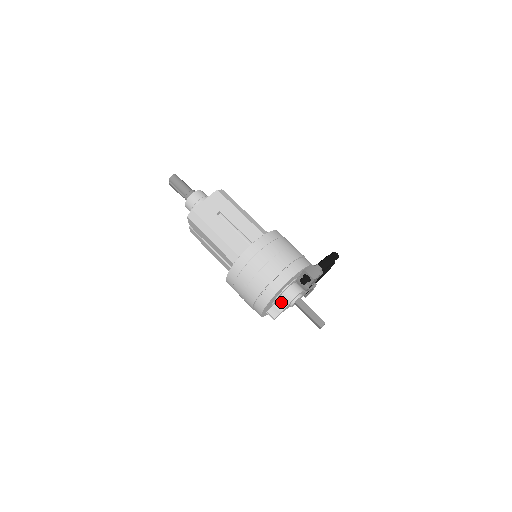
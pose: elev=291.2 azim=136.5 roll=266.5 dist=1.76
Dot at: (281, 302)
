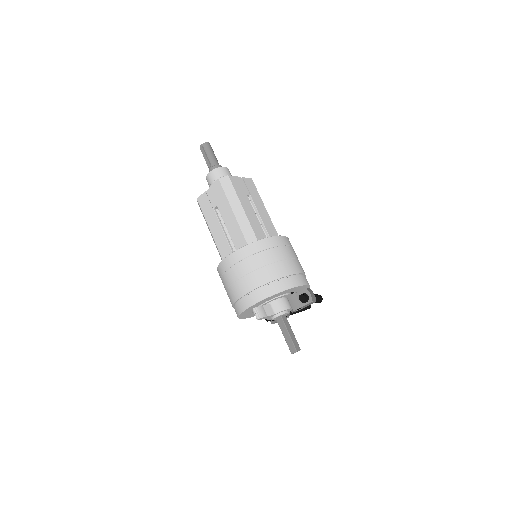
Dot at: (271, 307)
